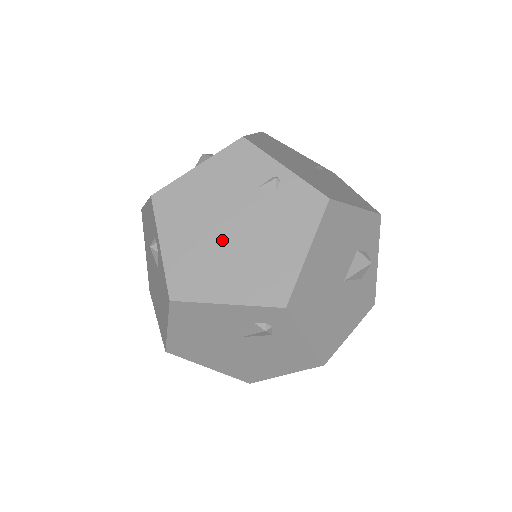
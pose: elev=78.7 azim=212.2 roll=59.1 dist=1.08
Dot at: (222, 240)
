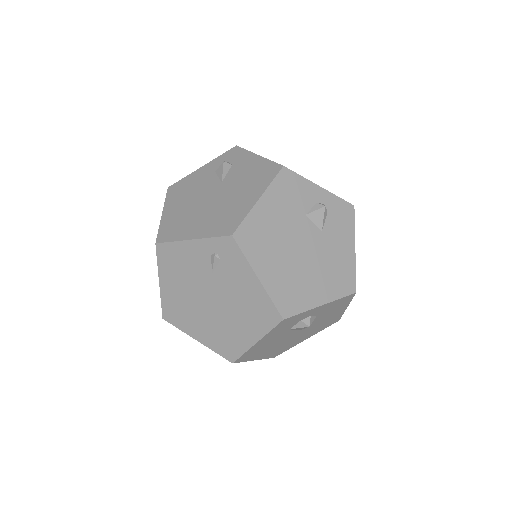
Dot at: occluded
